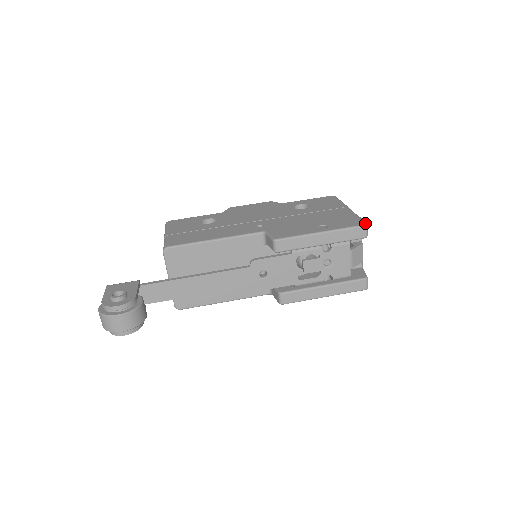
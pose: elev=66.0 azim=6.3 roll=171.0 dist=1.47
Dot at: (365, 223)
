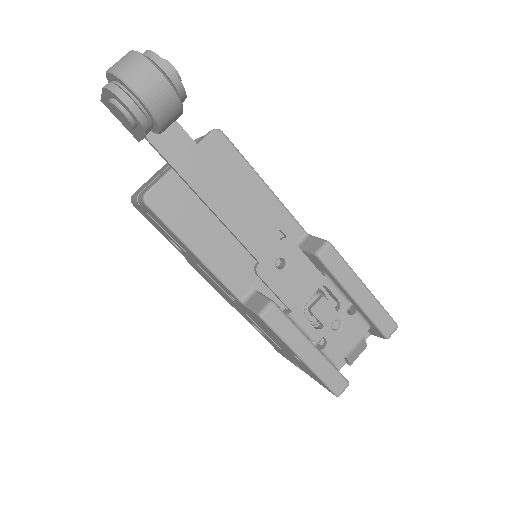
Dot at: (396, 324)
